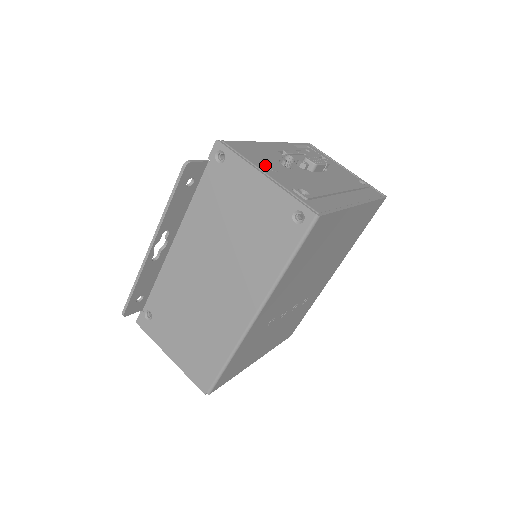
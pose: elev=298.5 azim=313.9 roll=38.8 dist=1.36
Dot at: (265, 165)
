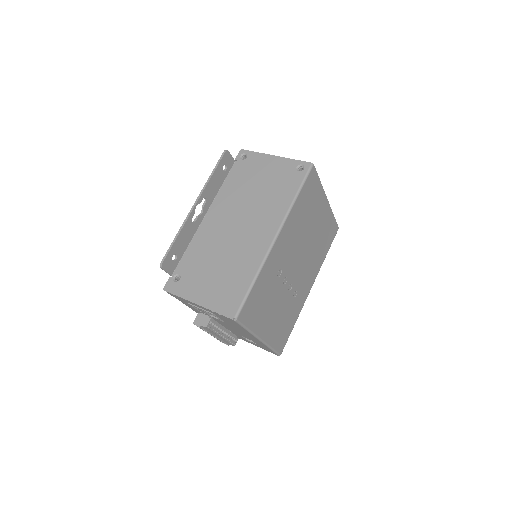
Dot at: occluded
